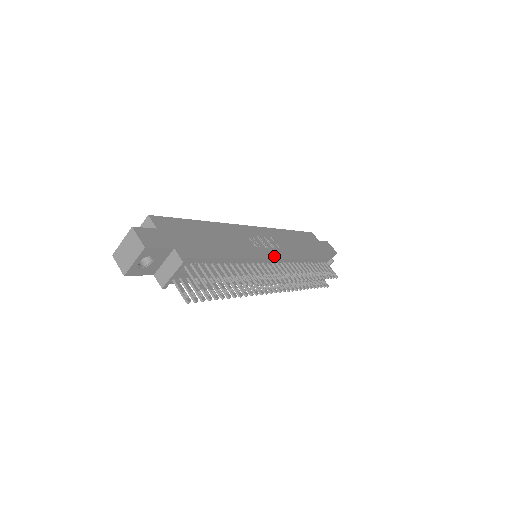
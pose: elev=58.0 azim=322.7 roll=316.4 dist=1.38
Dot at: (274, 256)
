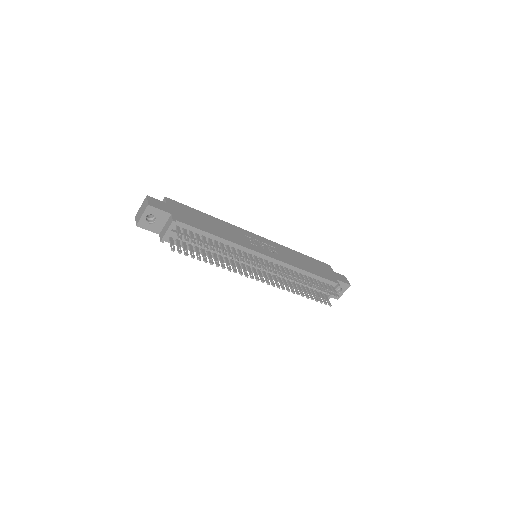
Dot at: (266, 254)
